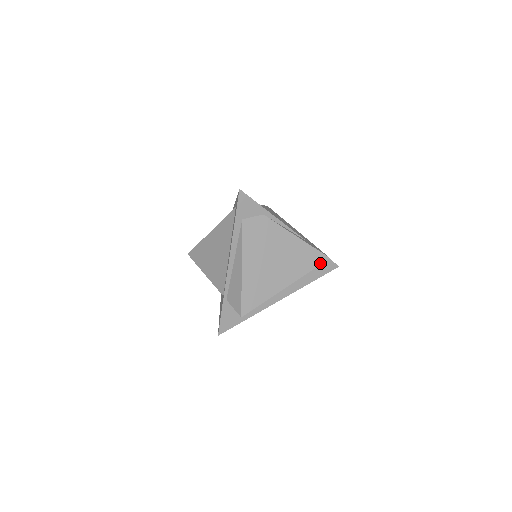
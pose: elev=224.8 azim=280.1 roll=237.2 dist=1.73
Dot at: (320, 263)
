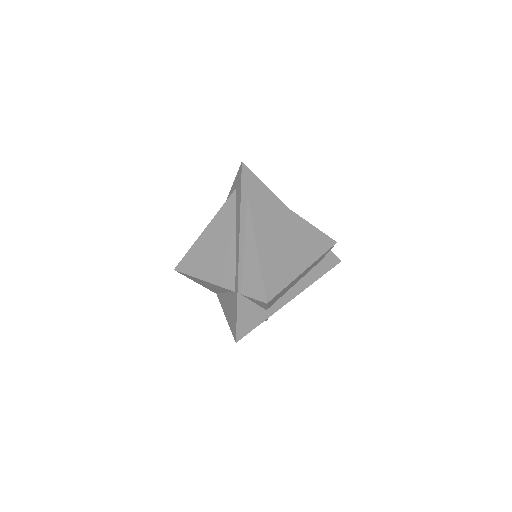
Dot at: (329, 247)
